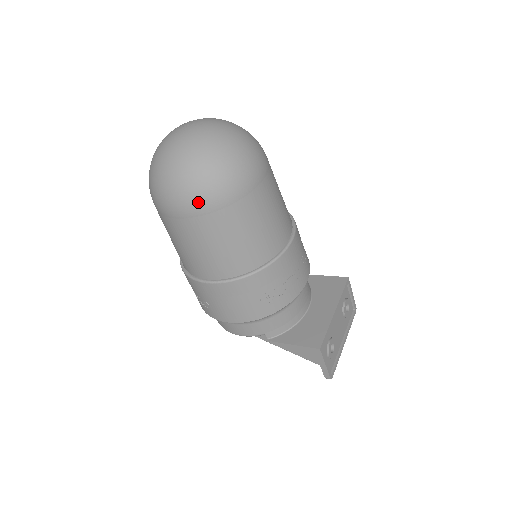
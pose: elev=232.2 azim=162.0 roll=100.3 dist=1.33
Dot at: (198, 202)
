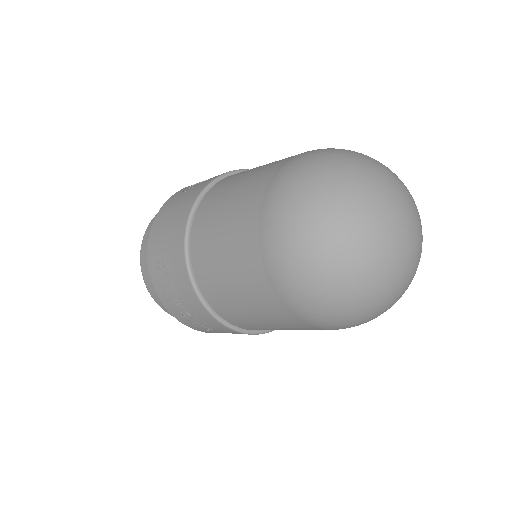
Dot at: occluded
